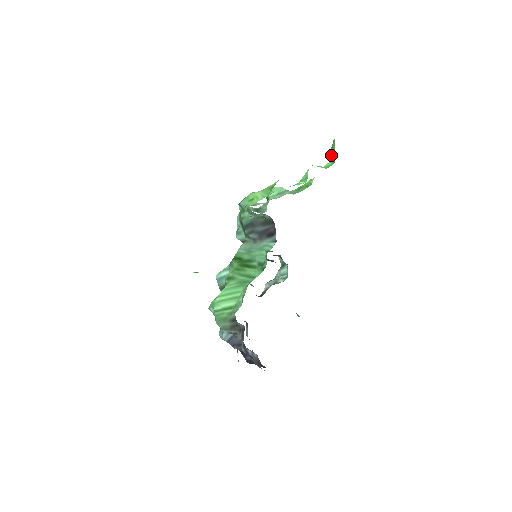
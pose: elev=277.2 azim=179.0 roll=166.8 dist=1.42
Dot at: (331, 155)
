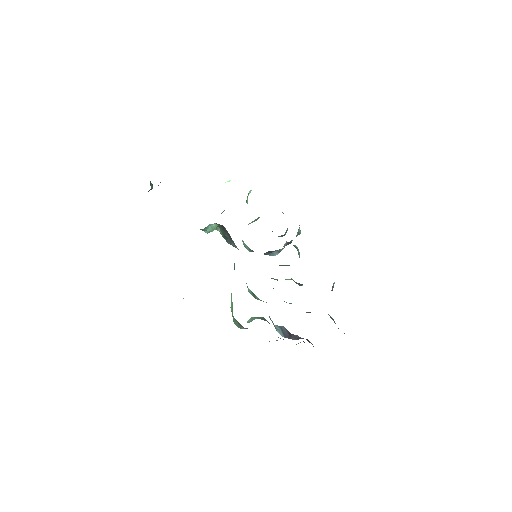
Dot at: occluded
